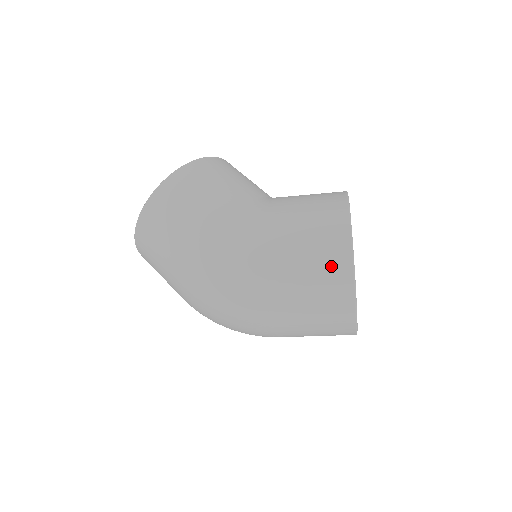
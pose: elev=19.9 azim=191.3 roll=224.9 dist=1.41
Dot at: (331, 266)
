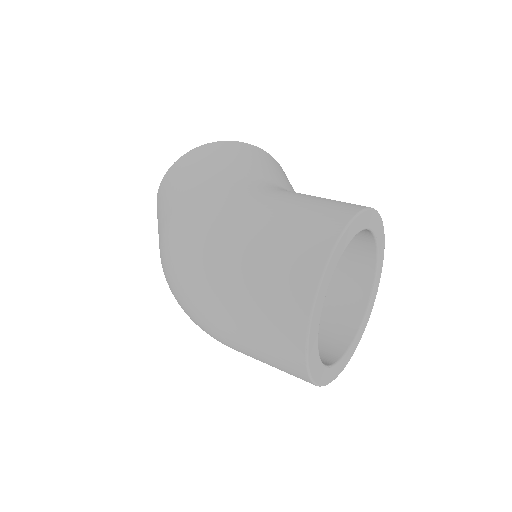
Dot at: (305, 246)
